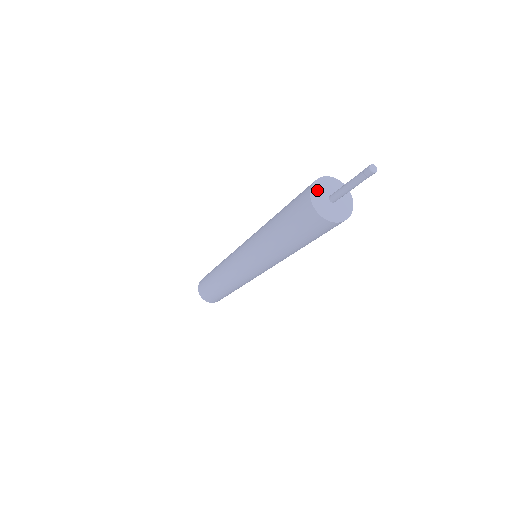
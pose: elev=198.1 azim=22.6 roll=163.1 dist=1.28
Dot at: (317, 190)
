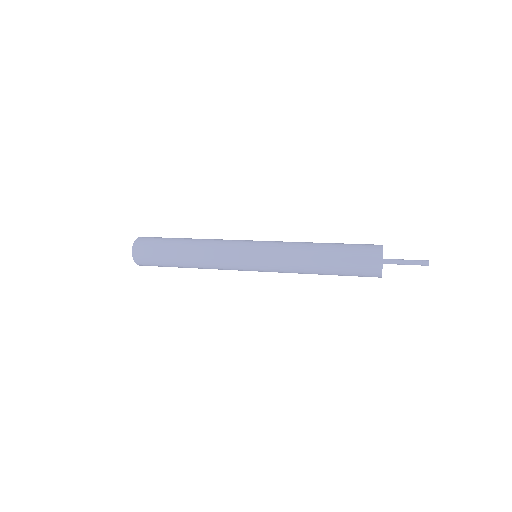
Dot at: occluded
